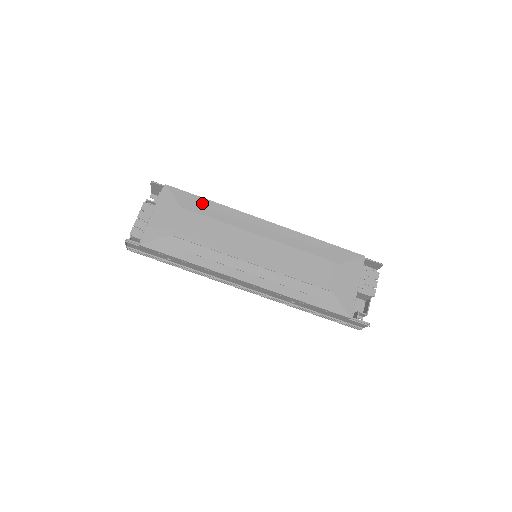
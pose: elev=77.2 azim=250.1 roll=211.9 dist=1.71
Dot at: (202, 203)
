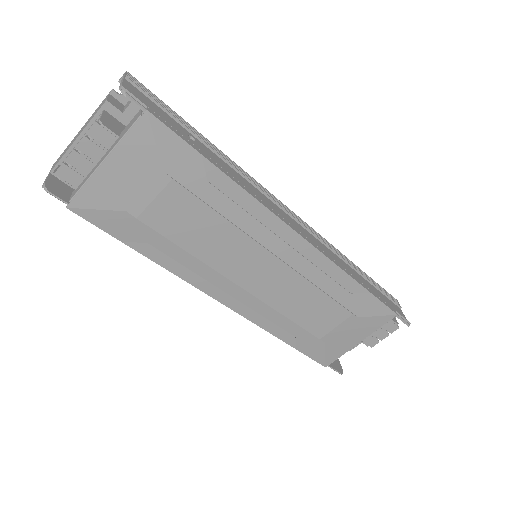
Dot at: (205, 173)
